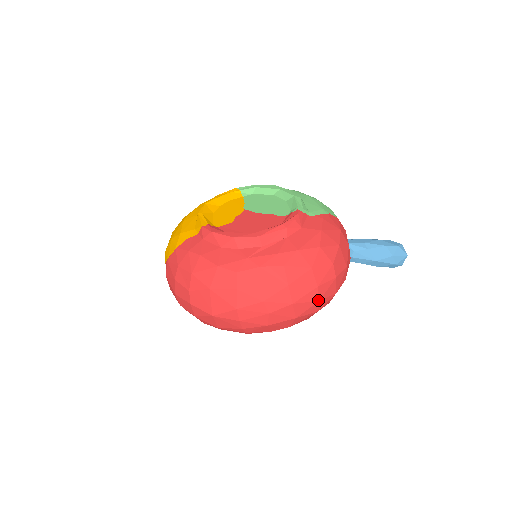
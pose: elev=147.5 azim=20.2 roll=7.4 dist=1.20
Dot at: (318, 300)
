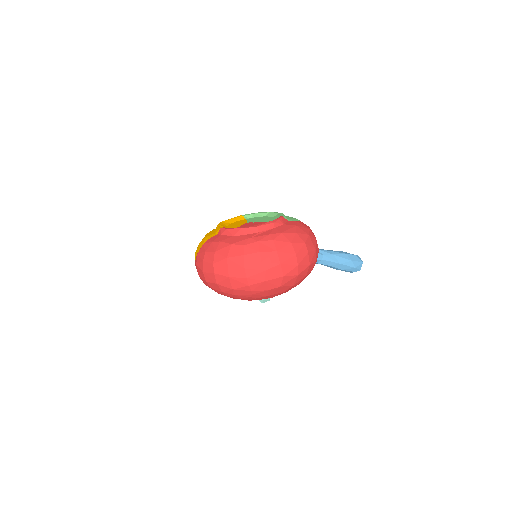
Dot at: (297, 265)
